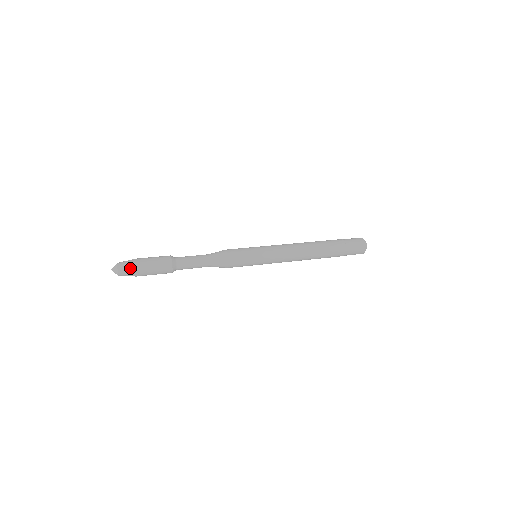
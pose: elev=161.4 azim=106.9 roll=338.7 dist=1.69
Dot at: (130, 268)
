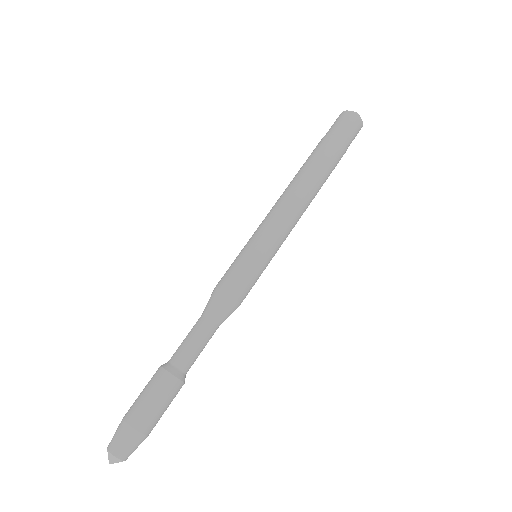
Dot at: (137, 443)
